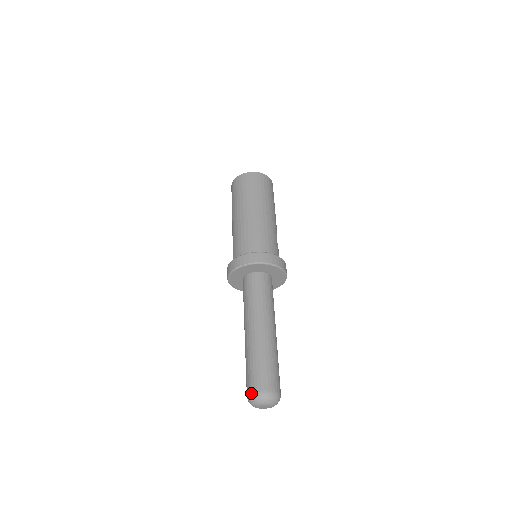
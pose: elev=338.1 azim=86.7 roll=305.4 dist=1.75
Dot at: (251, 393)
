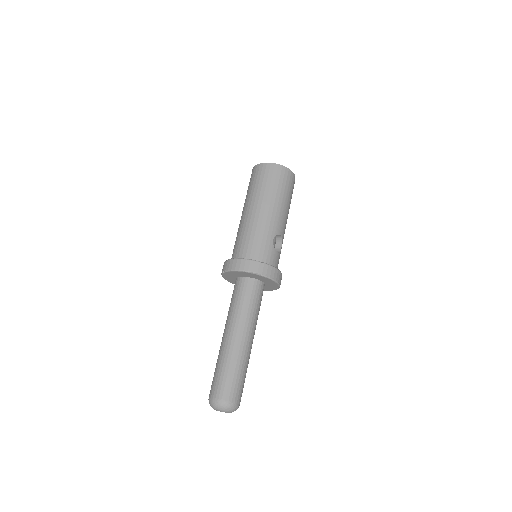
Dot at: occluded
